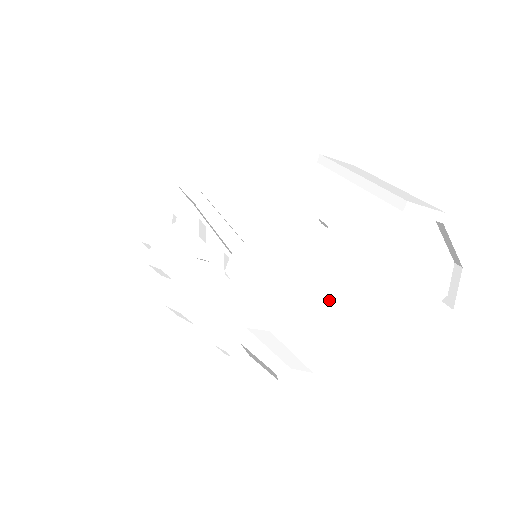
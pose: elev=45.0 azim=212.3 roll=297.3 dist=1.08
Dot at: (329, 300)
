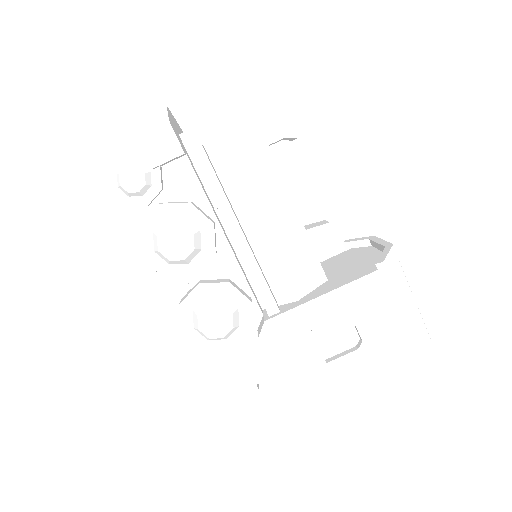
Dot at: occluded
